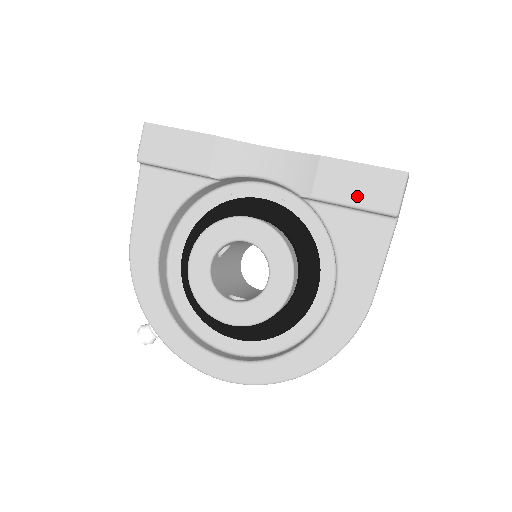
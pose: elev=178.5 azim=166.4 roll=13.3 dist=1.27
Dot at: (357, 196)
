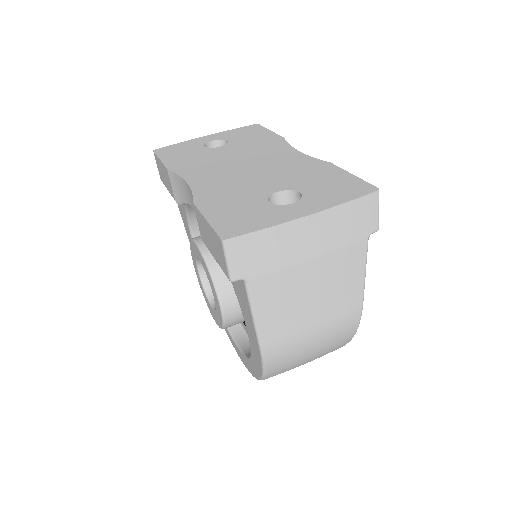
Dot at: (213, 251)
